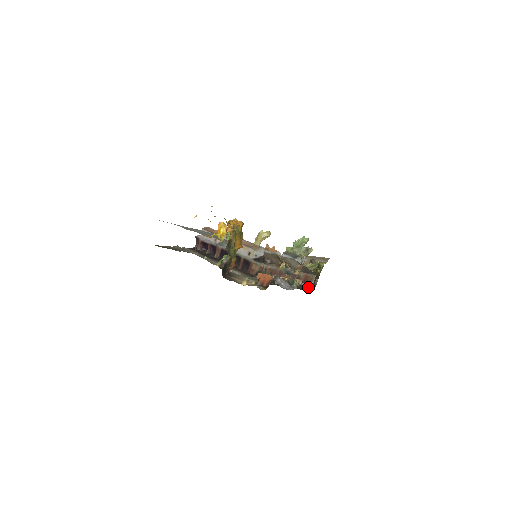
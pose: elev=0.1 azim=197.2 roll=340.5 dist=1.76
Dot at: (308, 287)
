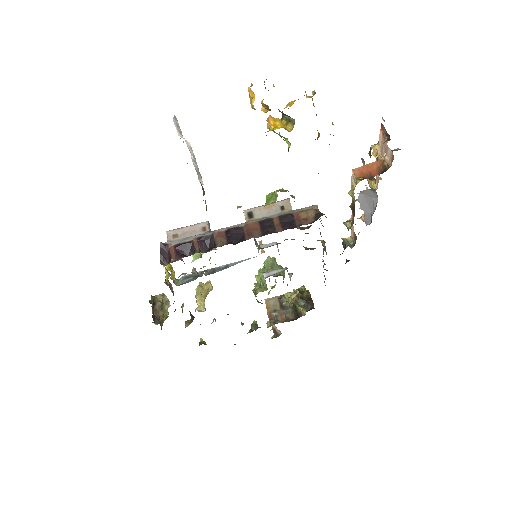
Dot at: occluded
